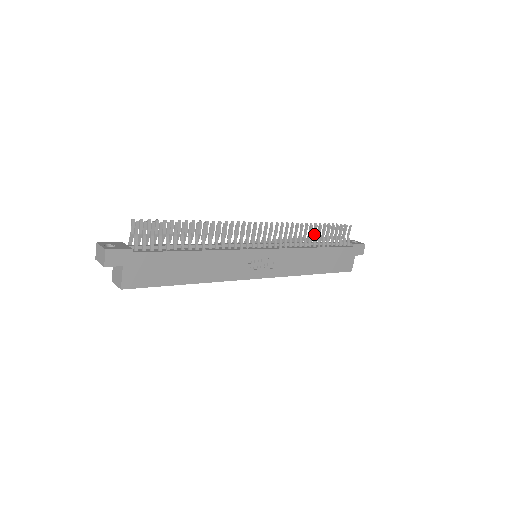
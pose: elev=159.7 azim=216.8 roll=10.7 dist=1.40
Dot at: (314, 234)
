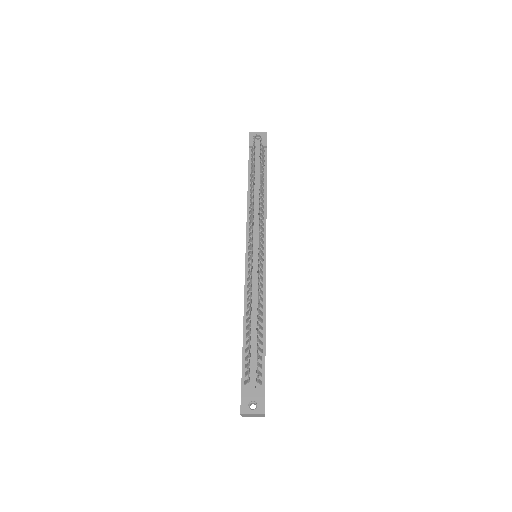
Dot at: occluded
